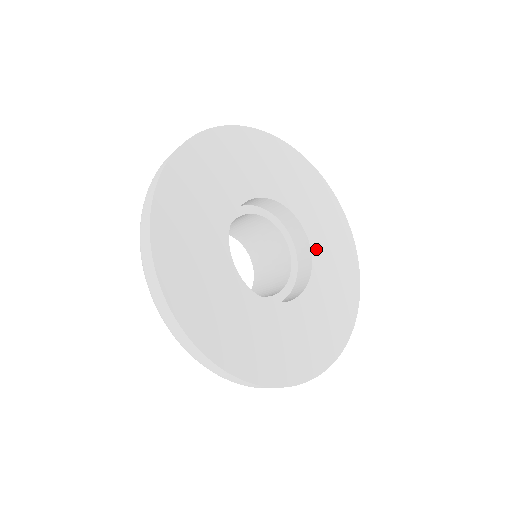
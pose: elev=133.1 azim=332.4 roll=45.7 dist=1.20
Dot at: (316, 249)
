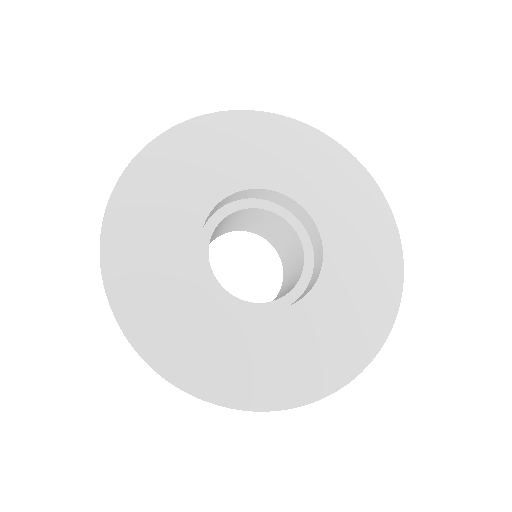
Dot at: (319, 295)
